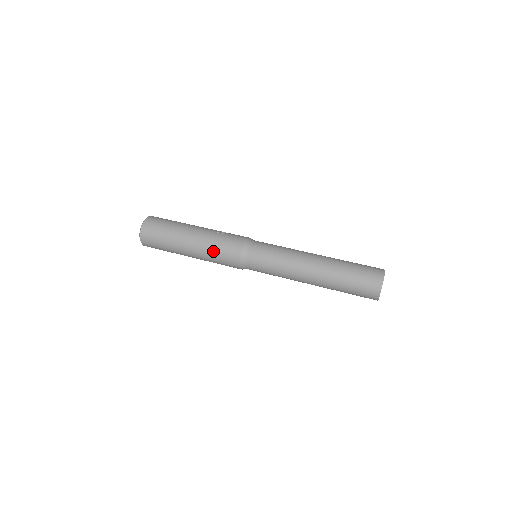
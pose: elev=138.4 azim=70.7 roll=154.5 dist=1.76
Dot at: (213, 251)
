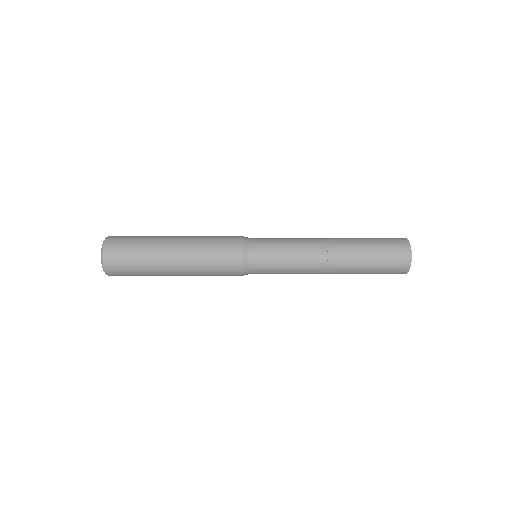
Dot at: (206, 247)
